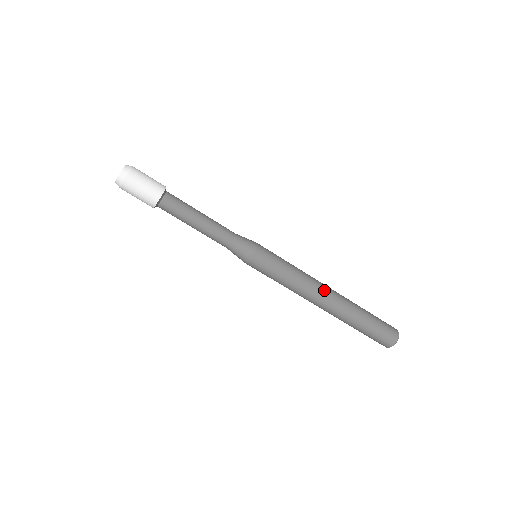
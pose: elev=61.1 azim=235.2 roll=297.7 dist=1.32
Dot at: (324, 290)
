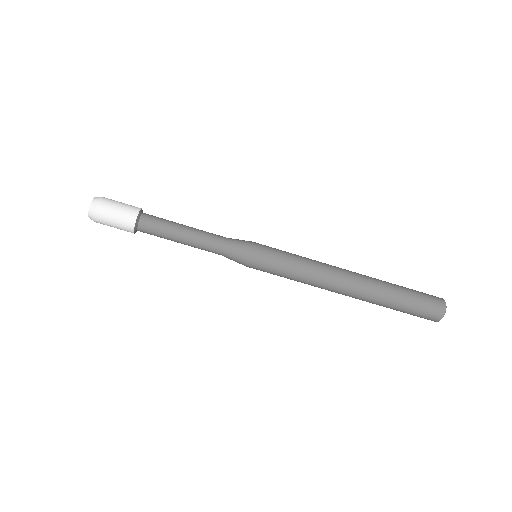
Dot at: (341, 269)
